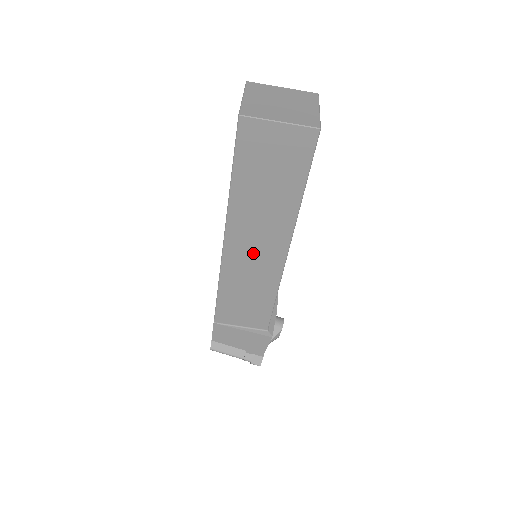
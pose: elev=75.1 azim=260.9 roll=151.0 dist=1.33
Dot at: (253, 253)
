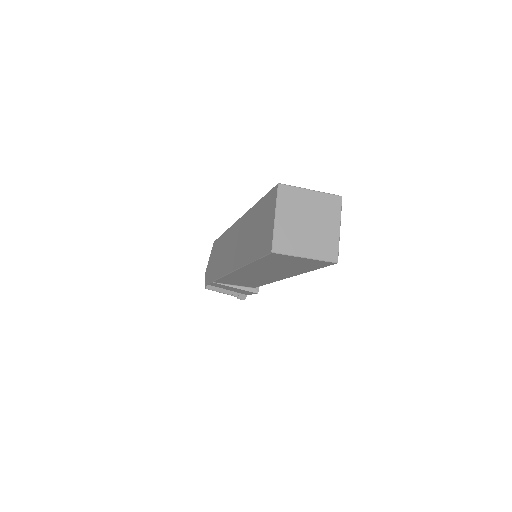
Dot at: (257, 275)
